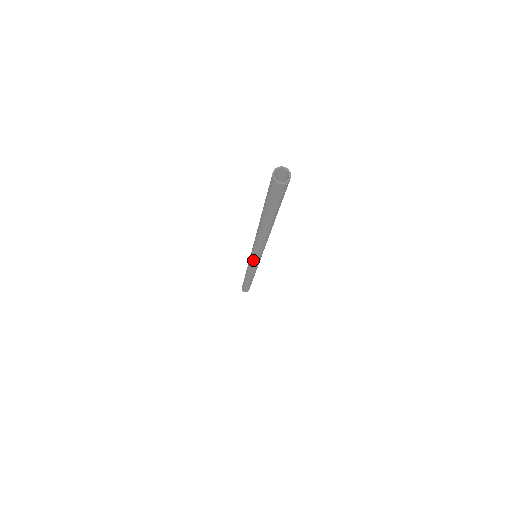
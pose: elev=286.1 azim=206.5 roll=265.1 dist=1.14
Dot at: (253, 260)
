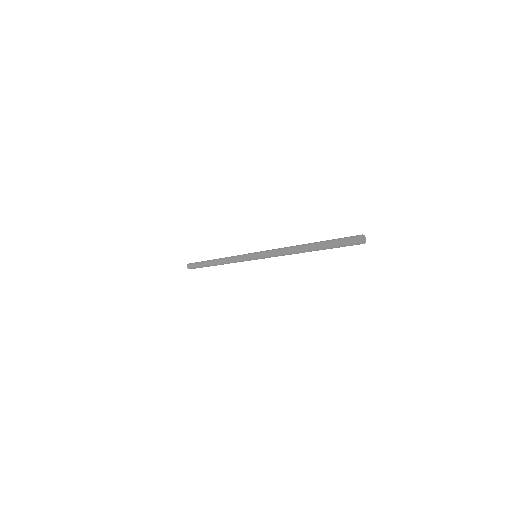
Dot at: occluded
